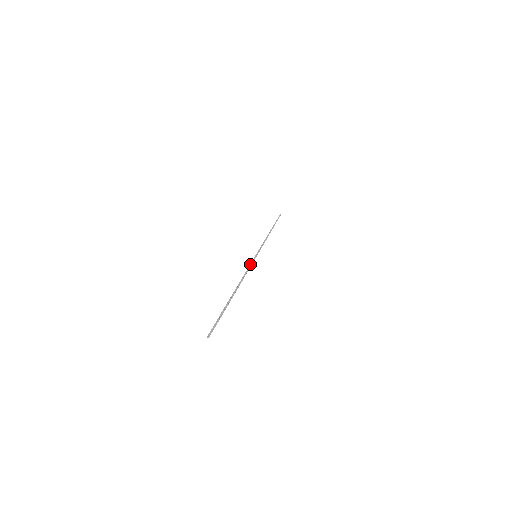
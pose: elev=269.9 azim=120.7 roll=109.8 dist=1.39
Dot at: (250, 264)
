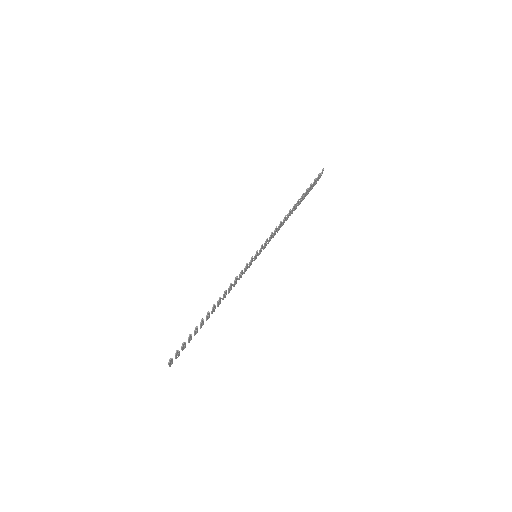
Dot at: (230, 285)
